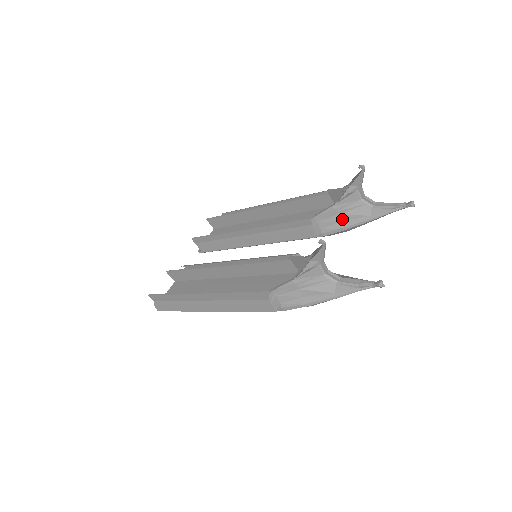
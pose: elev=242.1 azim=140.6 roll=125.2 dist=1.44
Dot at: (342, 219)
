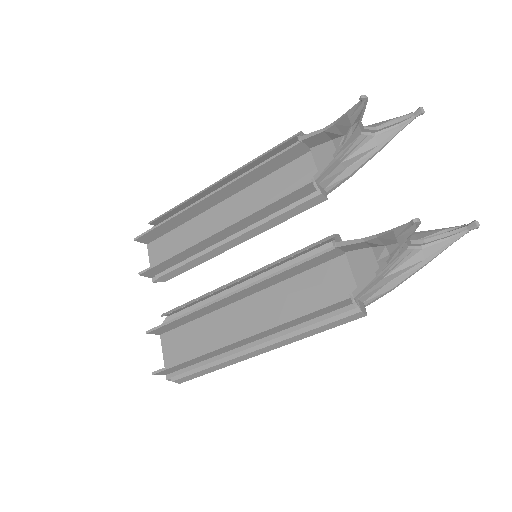
Dot at: (346, 165)
